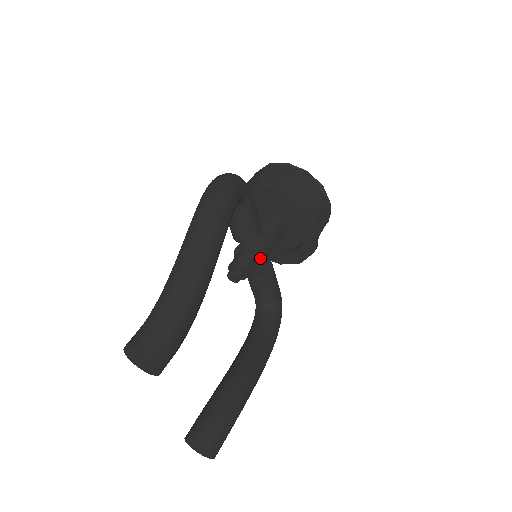
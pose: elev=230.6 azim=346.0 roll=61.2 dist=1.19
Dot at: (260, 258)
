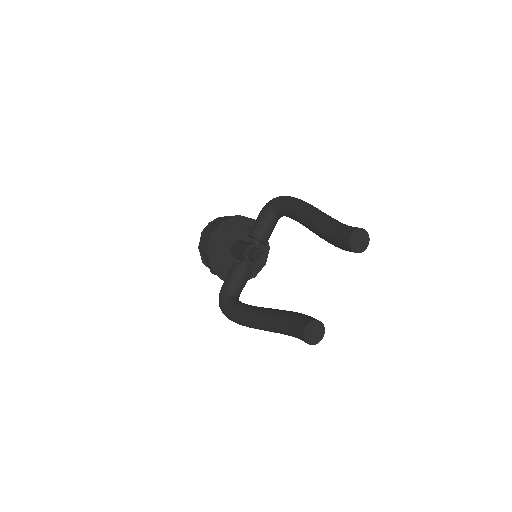
Dot at: occluded
